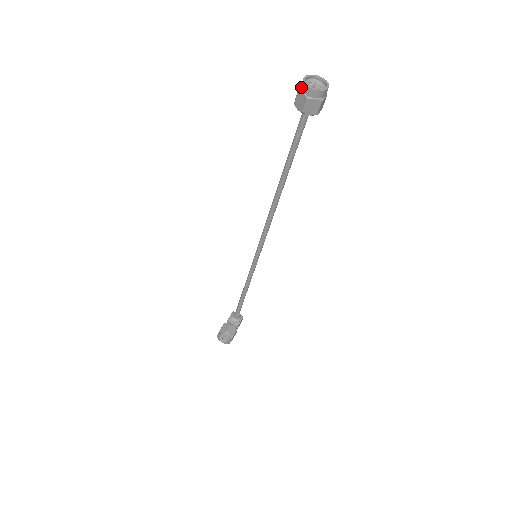
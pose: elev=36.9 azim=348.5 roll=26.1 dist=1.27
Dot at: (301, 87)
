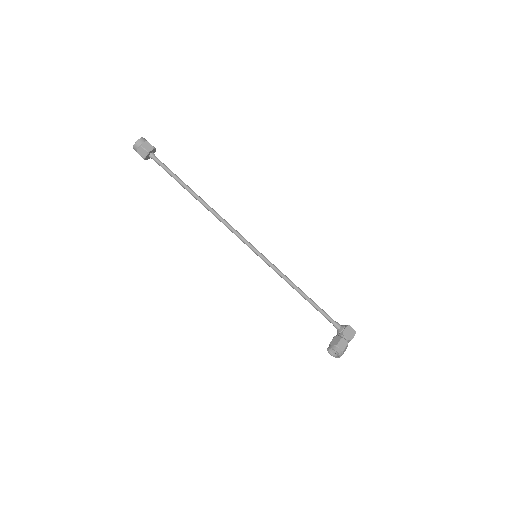
Dot at: occluded
